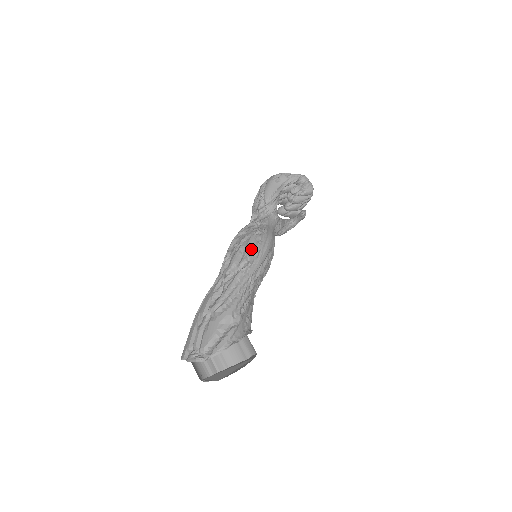
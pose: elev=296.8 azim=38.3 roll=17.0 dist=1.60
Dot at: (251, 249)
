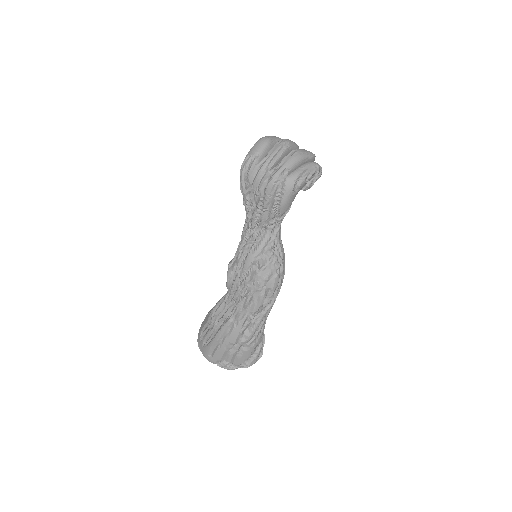
Dot at: (276, 290)
